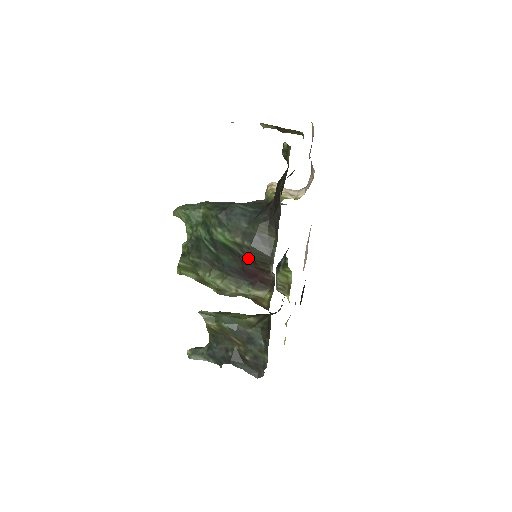
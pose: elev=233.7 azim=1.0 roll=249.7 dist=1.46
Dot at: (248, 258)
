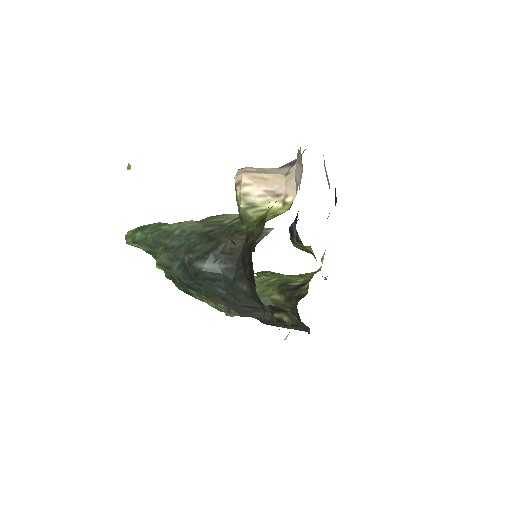
Dot at: occluded
